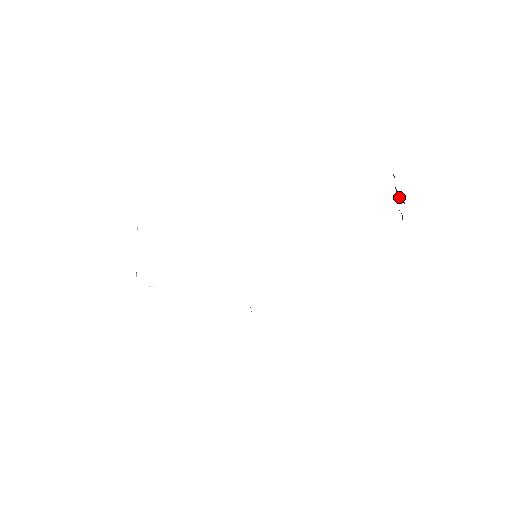
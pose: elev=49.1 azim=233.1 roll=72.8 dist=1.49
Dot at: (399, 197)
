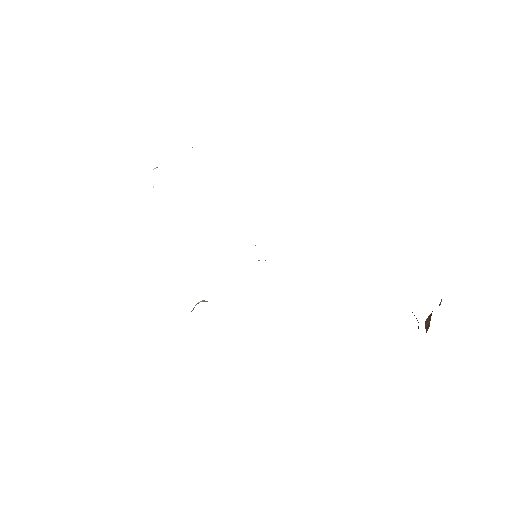
Dot at: (427, 323)
